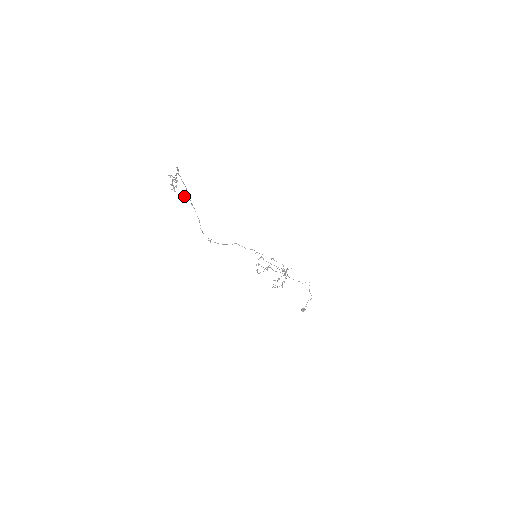
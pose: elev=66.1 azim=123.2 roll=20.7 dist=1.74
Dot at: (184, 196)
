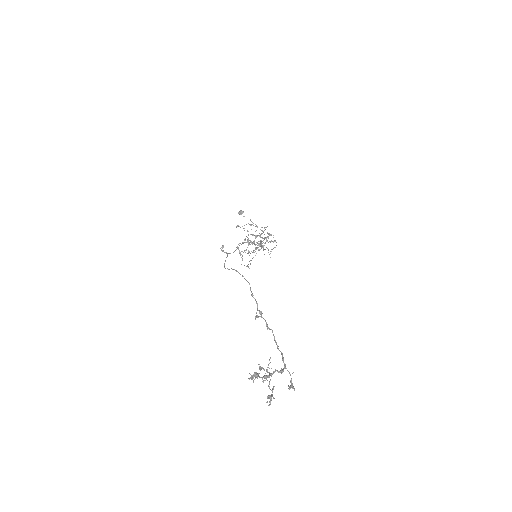
Dot at: (255, 316)
